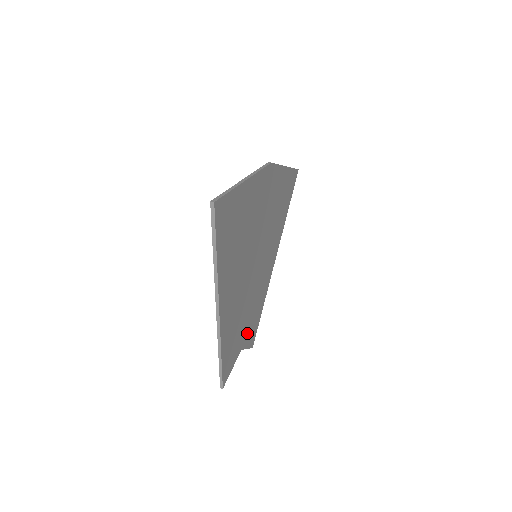
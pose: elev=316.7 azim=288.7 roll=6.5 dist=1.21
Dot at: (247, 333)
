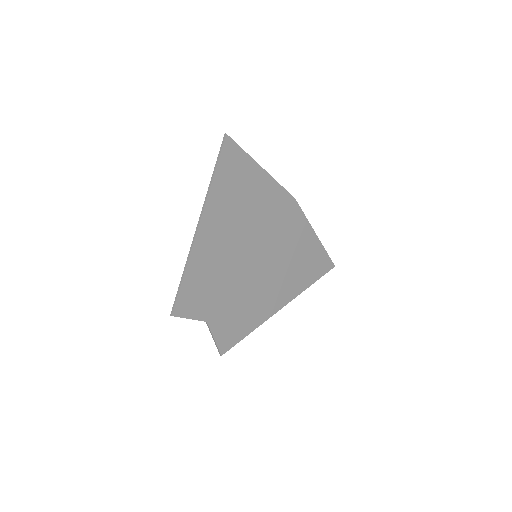
Dot at: (220, 319)
